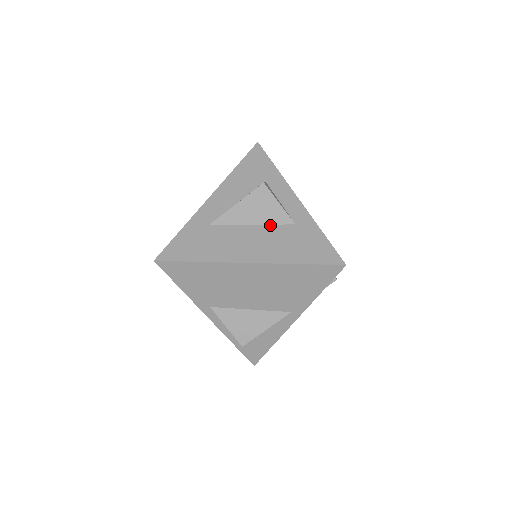
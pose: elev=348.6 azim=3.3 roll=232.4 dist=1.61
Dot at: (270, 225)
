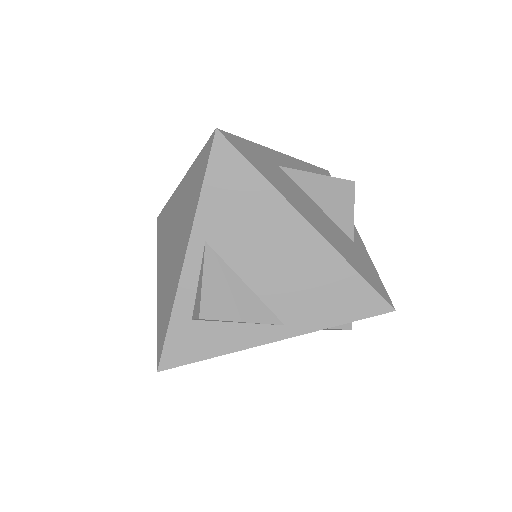
Dot at: (333, 221)
